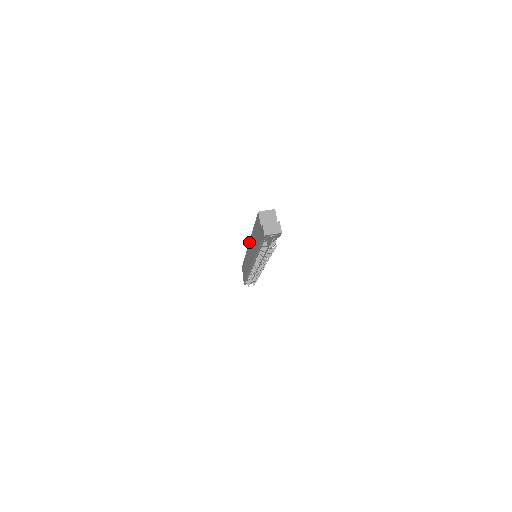
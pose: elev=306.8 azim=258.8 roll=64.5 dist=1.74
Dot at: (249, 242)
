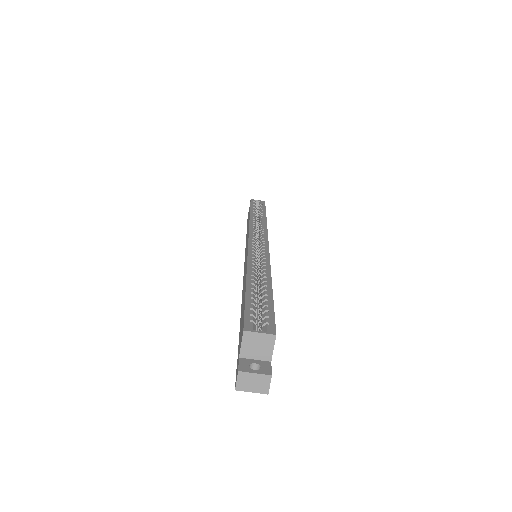
Dot at: (247, 251)
